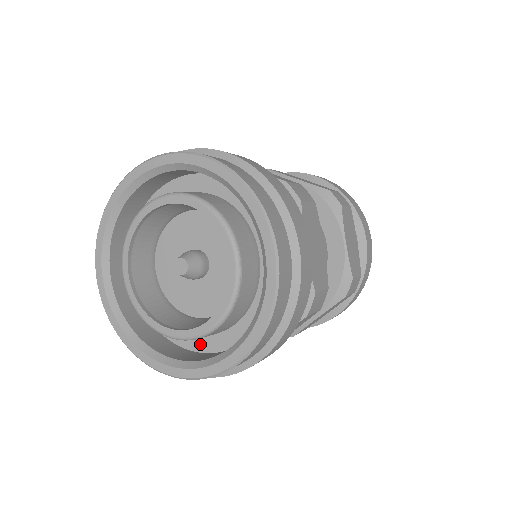
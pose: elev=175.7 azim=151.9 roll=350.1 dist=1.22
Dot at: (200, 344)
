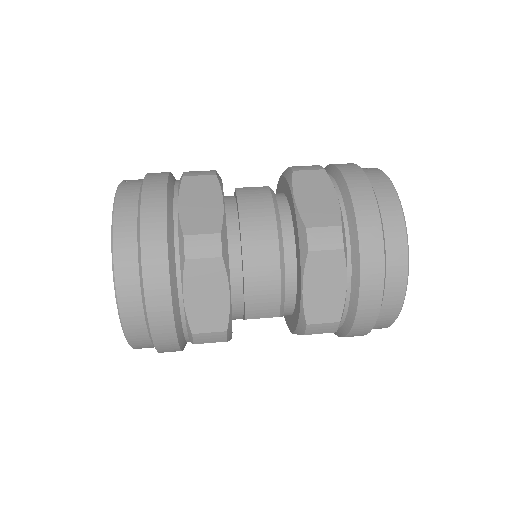
Dot at: occluded
